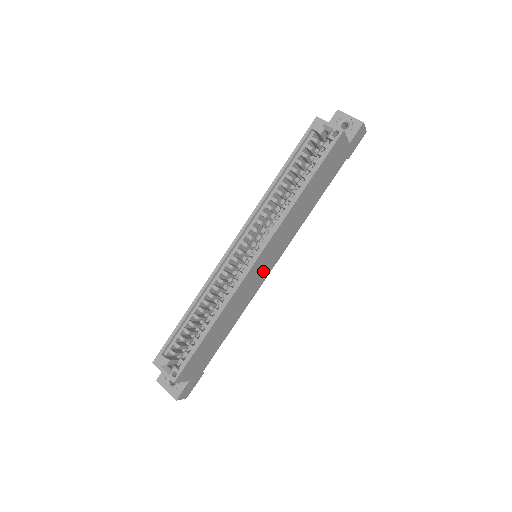
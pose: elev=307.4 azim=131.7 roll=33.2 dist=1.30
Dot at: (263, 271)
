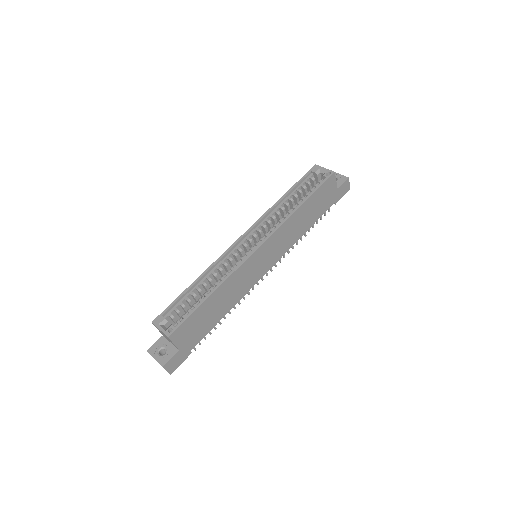
Dot at: (260, 267)
